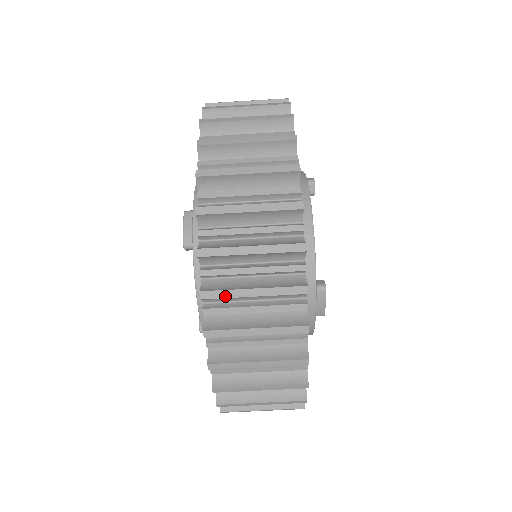
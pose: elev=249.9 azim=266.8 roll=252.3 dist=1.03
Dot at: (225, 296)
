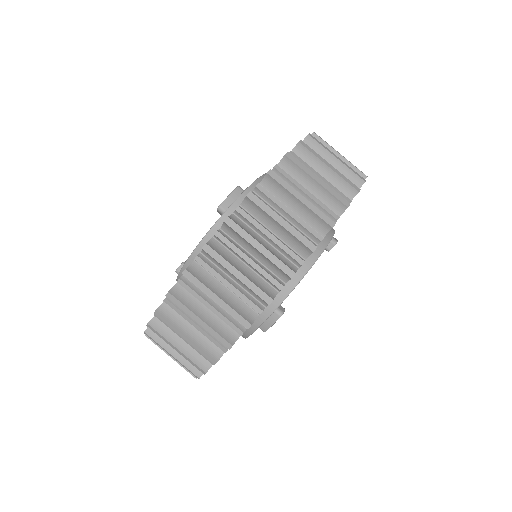
Dot at: (218, 260)
